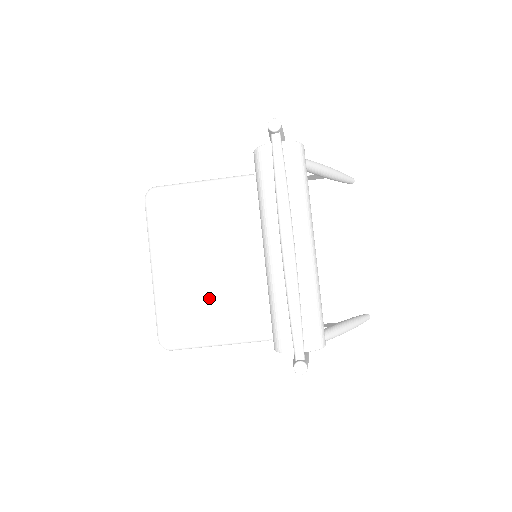
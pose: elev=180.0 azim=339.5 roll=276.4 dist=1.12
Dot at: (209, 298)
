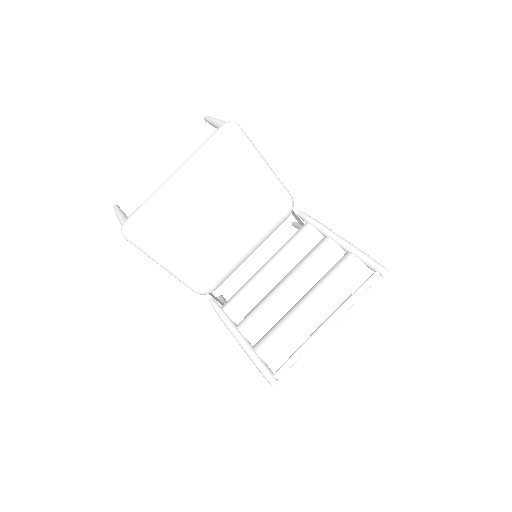
Dot at: (199, 243)
